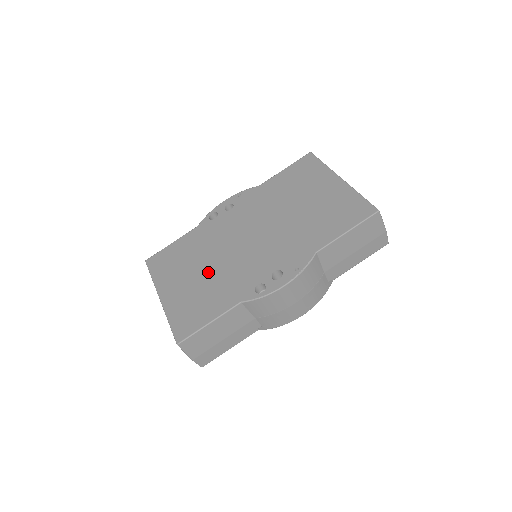
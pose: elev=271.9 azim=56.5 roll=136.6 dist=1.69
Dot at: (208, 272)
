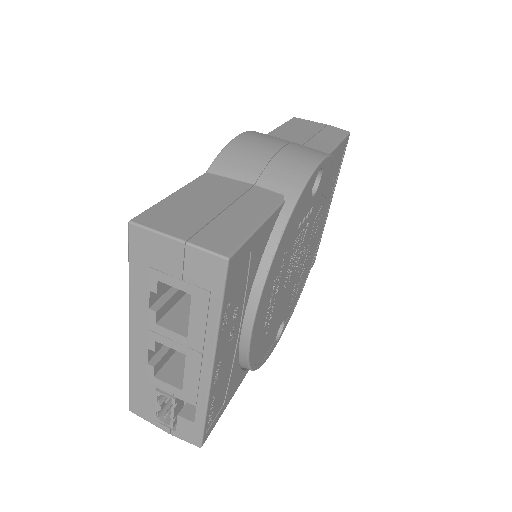
Dot at: occluded
